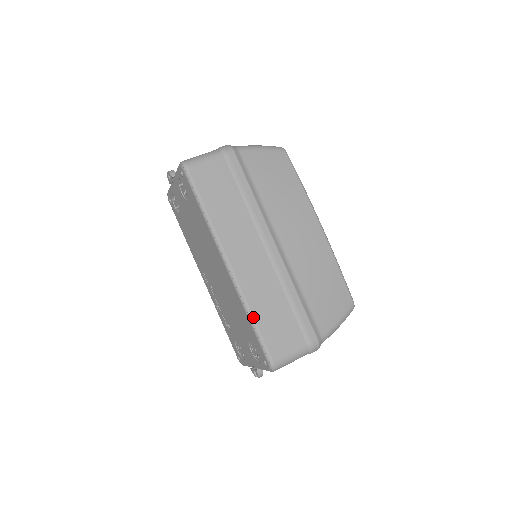
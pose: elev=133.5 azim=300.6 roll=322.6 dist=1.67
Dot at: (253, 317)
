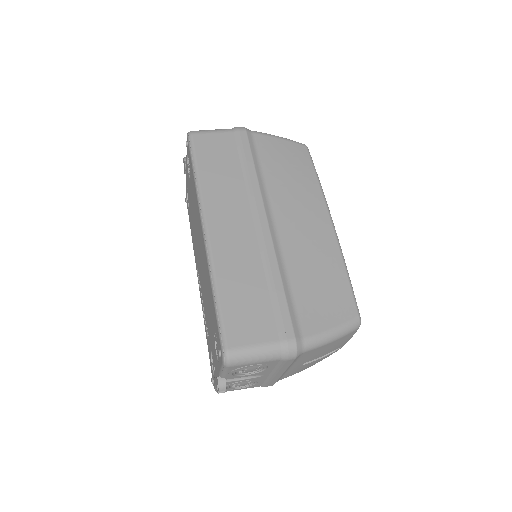
Dot at: (217, 290)
